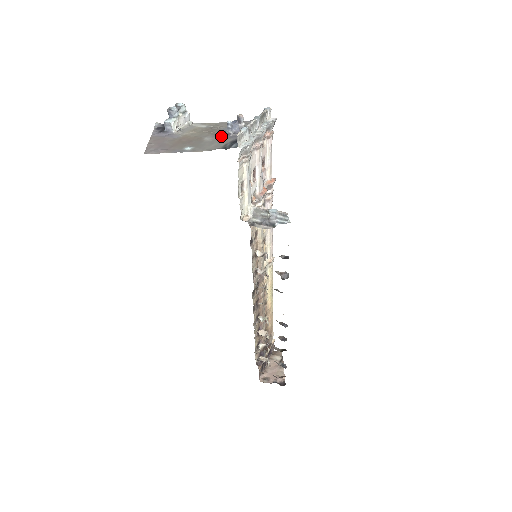
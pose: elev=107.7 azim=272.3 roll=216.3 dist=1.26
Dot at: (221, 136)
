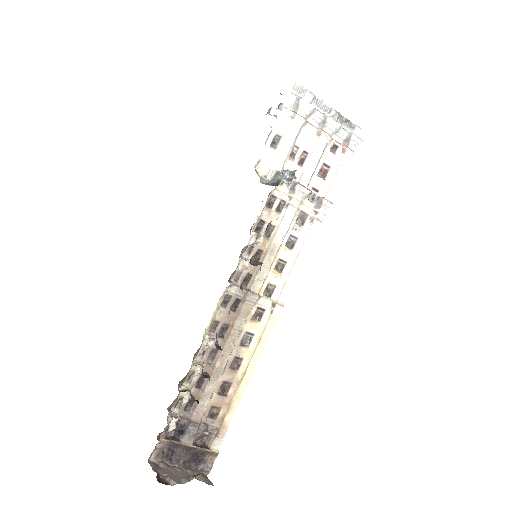
Dot at: occluded
